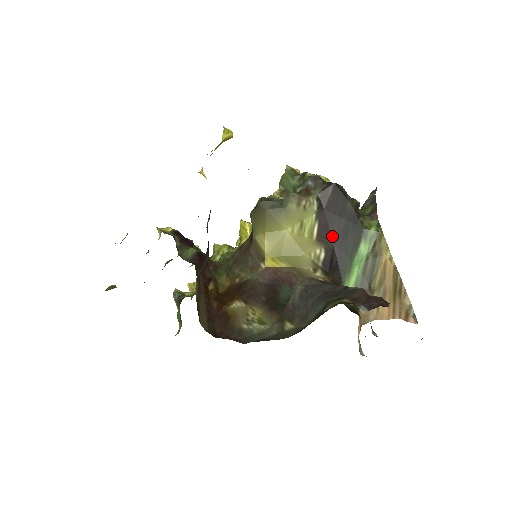
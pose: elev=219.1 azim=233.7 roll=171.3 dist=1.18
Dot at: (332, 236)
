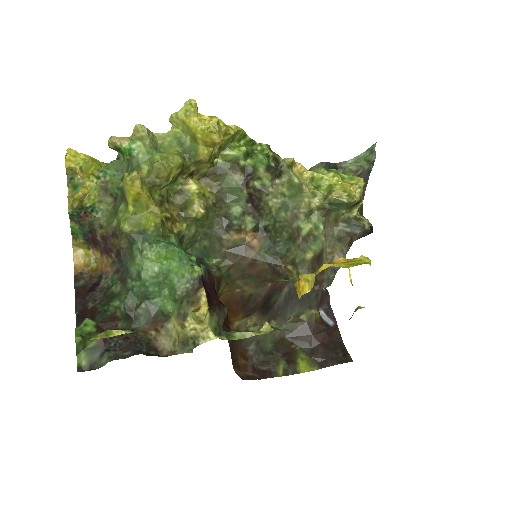
Dot at: occluded
